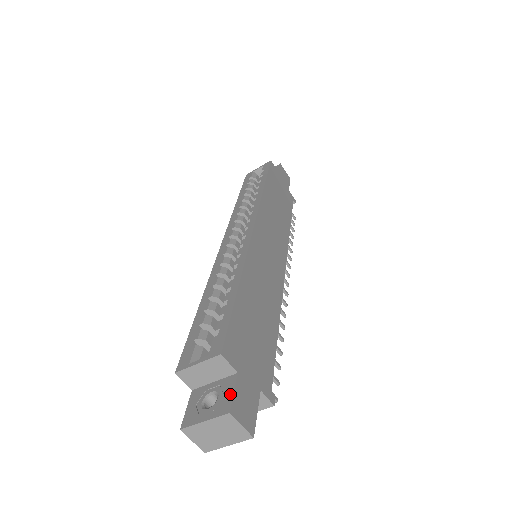
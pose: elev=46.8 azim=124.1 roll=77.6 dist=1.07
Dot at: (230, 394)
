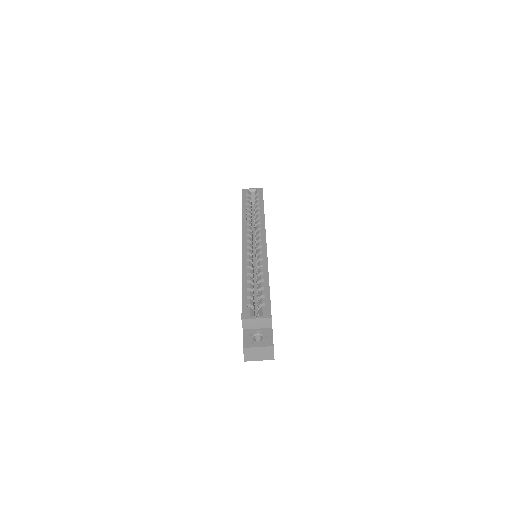
Dot at: (271, 337)
